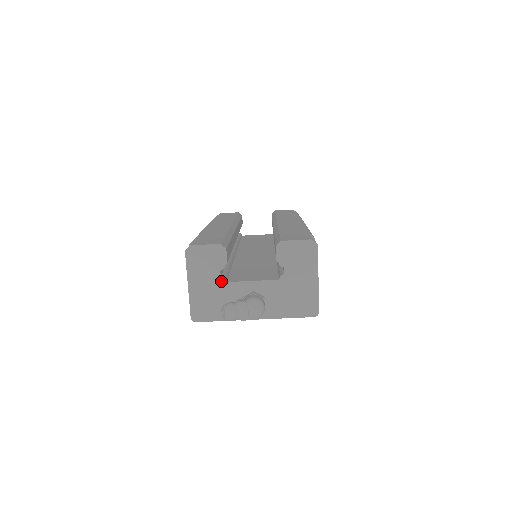
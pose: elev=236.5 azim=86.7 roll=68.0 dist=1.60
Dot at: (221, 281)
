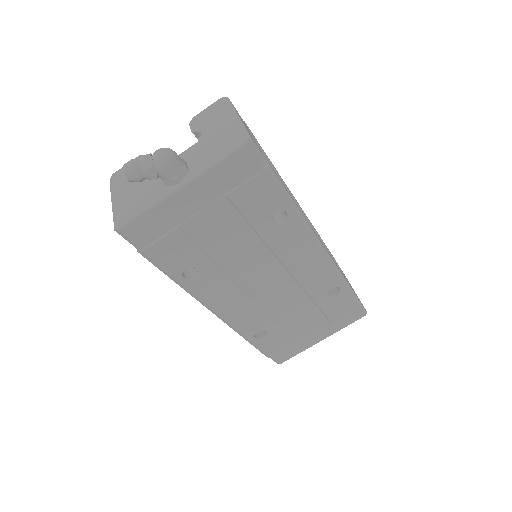
Dot at: occluded
